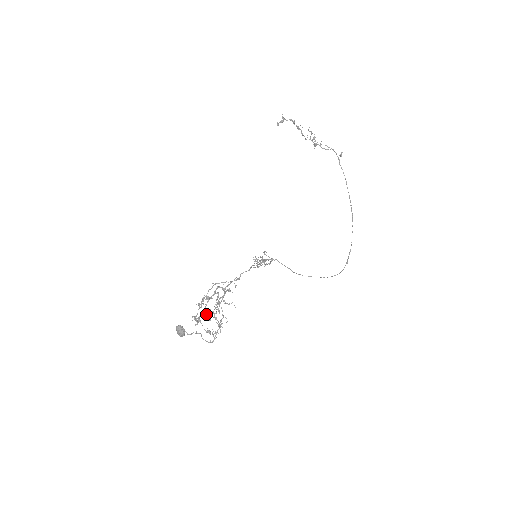
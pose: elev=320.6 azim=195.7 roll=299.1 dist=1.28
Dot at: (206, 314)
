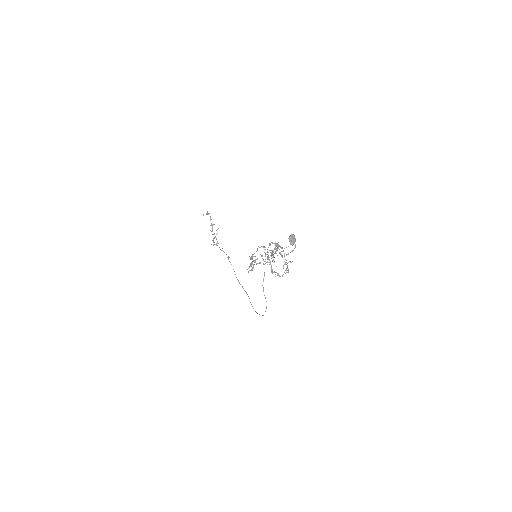
Dot at: occluded
